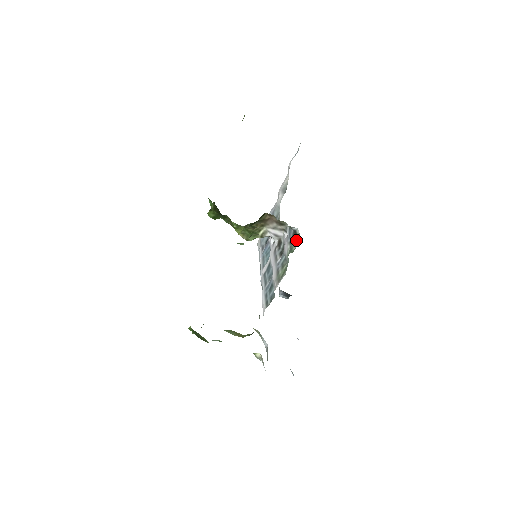
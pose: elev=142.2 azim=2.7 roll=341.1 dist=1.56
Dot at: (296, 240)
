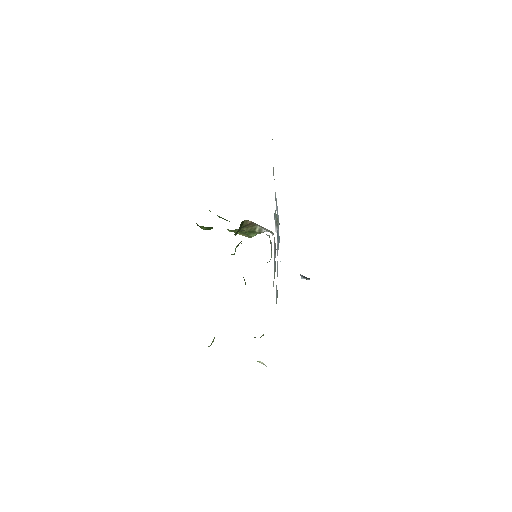
Dot at: occluded
